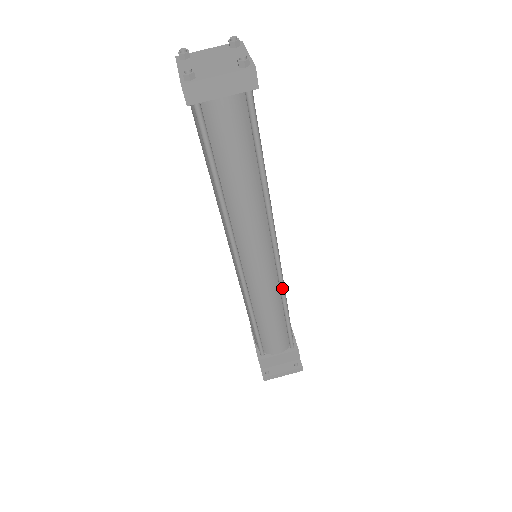
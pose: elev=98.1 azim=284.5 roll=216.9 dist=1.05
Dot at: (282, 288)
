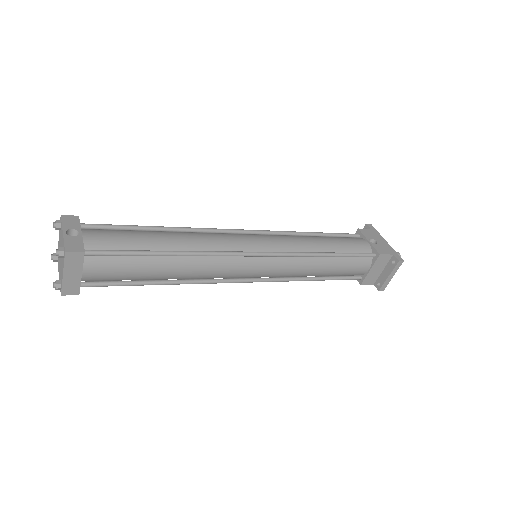
Dot at: (296, 256)
